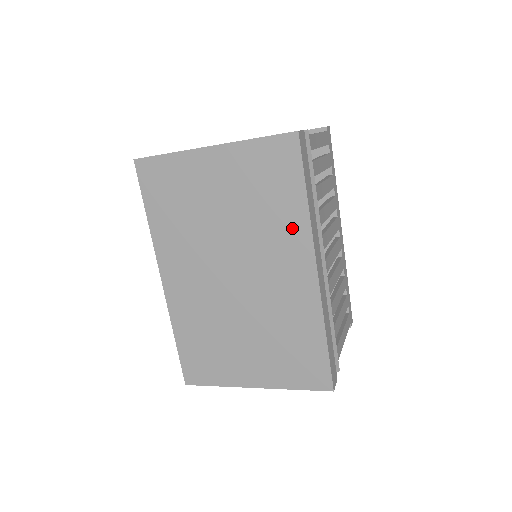
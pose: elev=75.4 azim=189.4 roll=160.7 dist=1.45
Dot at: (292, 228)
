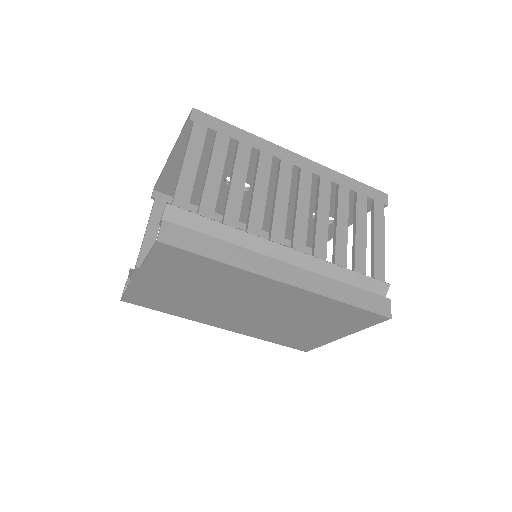
Dot at: (237, 277)
